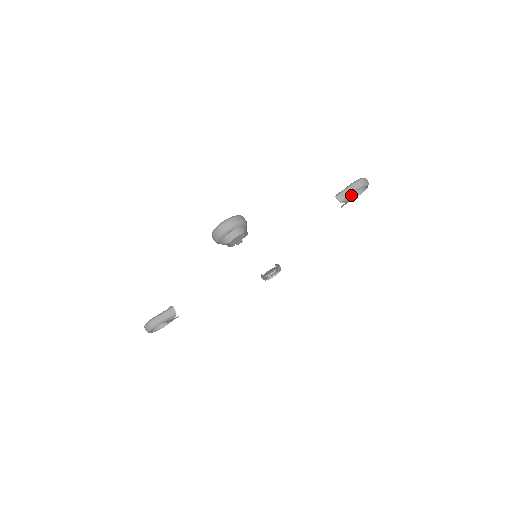
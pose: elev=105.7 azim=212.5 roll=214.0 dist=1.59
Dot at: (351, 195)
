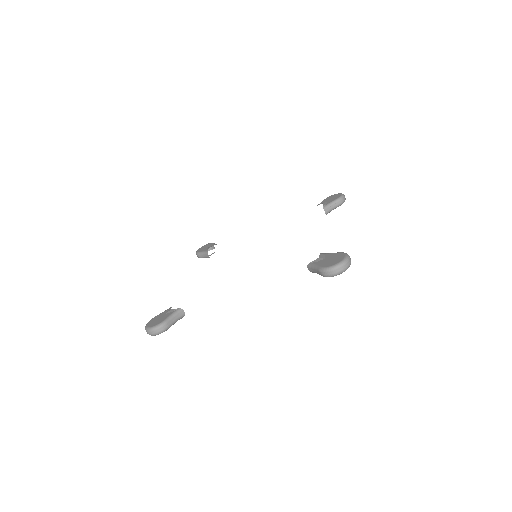
Dot at: occluded
